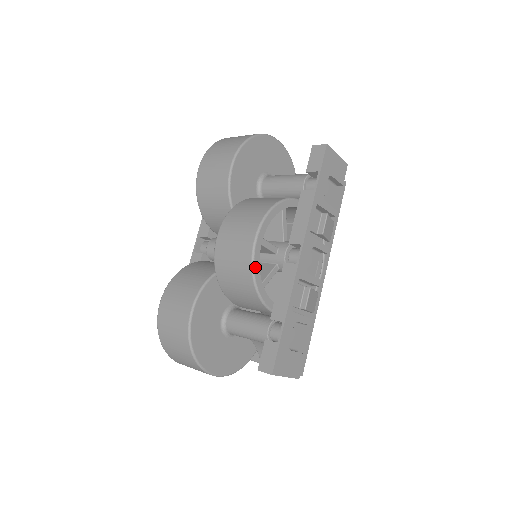
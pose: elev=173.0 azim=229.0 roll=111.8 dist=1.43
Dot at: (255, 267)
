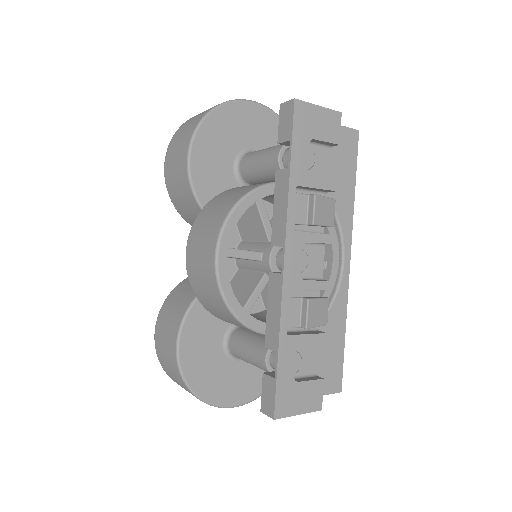
Dot at: (224, 291)
